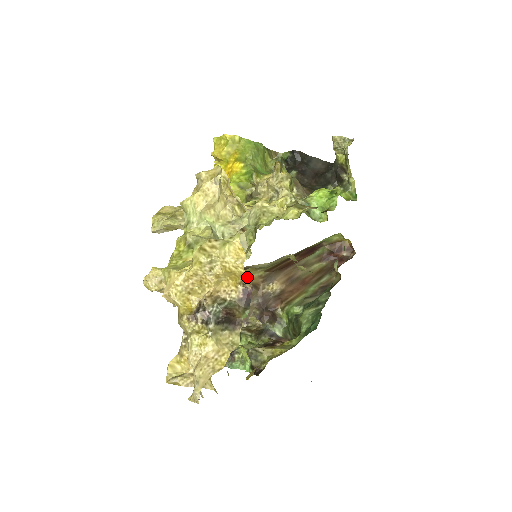
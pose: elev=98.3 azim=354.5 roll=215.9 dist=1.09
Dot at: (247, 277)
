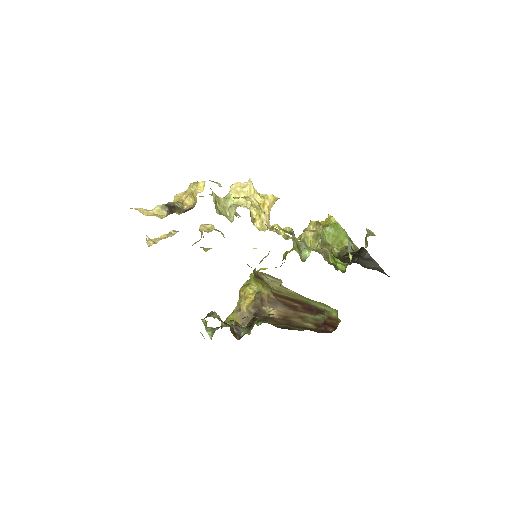
Dot at: occluded
